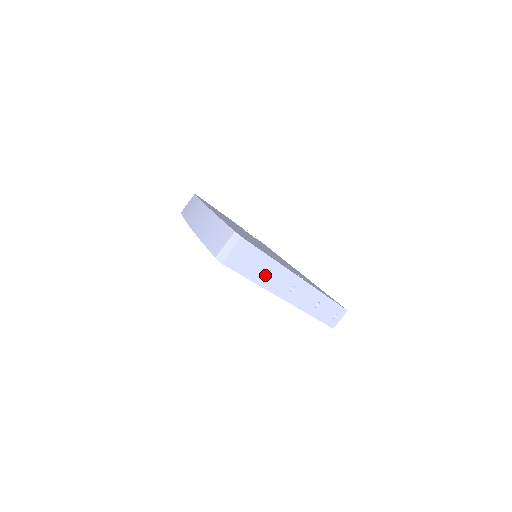
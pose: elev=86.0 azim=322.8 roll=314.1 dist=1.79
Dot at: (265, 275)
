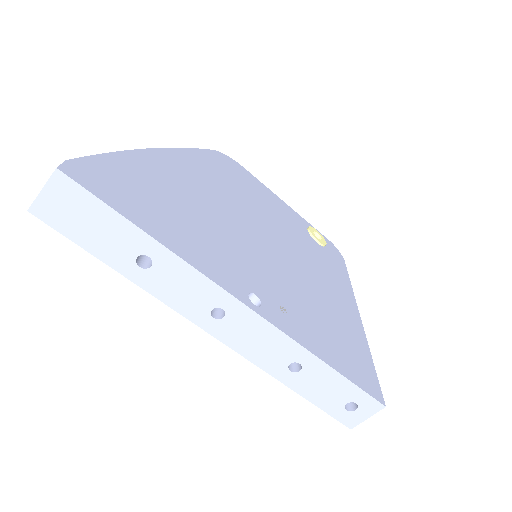
Dot at: (145, 265)
